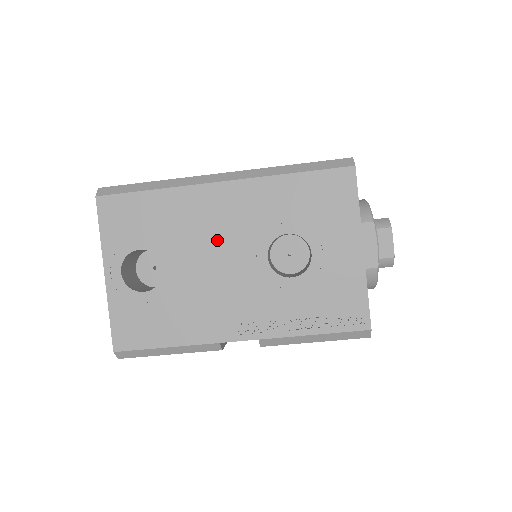
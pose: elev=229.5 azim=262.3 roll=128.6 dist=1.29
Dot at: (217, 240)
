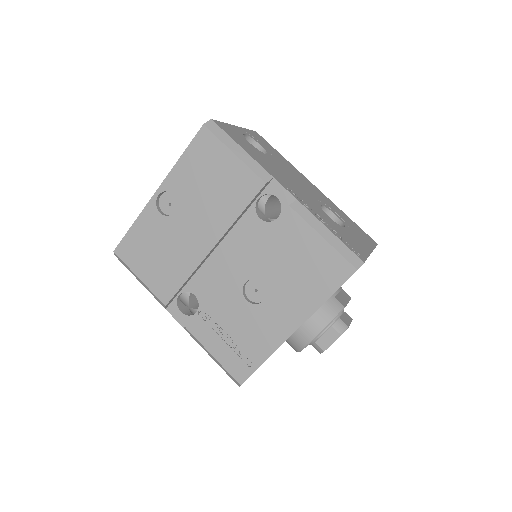
Dot at: (300, 182)
